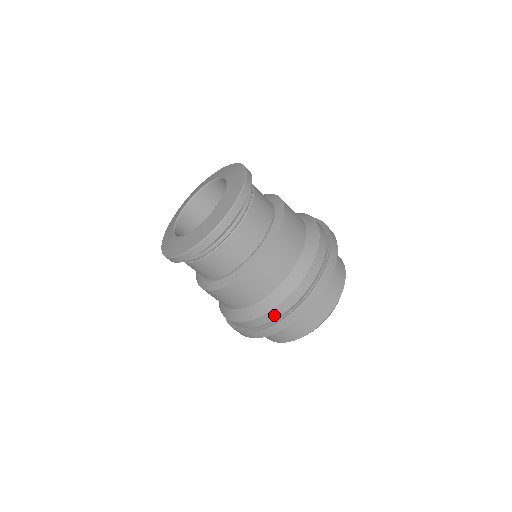
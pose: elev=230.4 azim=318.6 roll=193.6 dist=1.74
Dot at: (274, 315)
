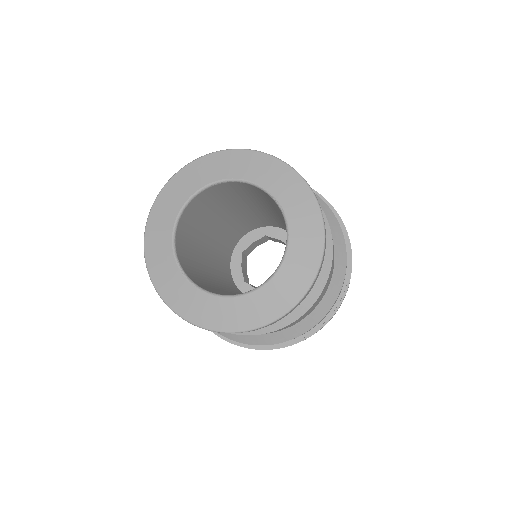
Dot at: (330, 309)
